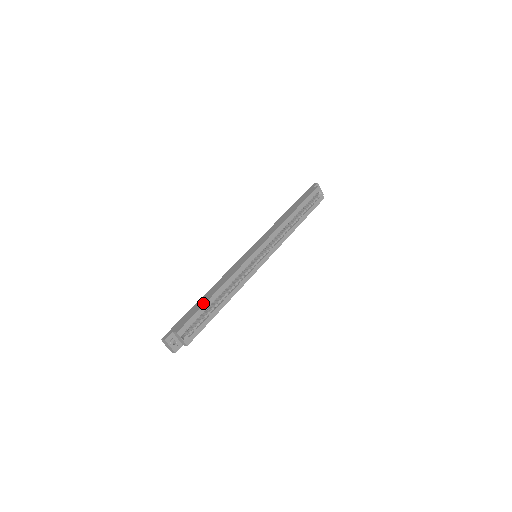
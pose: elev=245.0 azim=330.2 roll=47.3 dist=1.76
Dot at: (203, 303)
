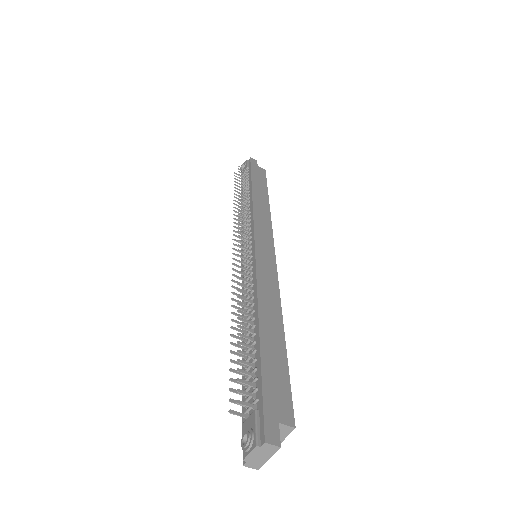
Dot at: (283, 351)
